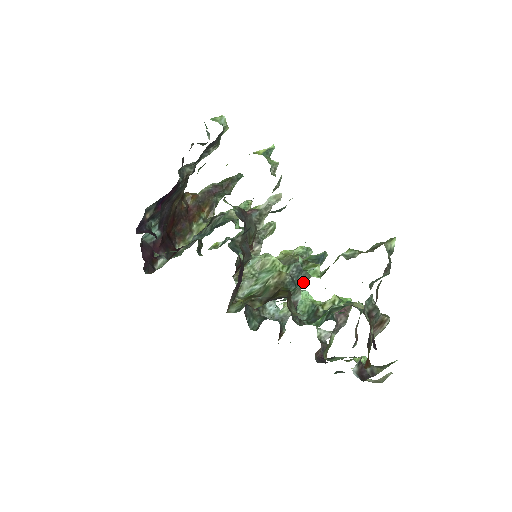
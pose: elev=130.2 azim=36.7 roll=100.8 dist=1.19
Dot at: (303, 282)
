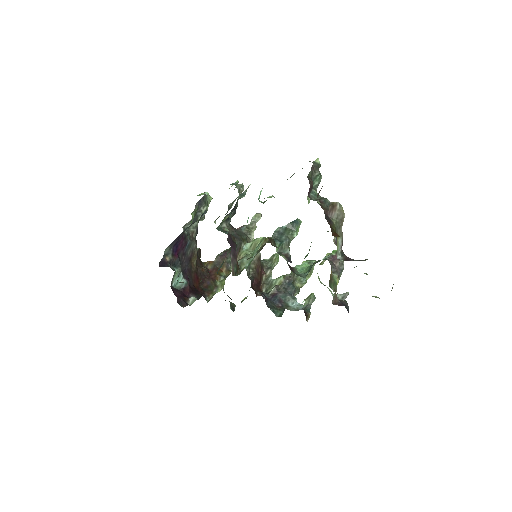
Dot at: (286, 239)
